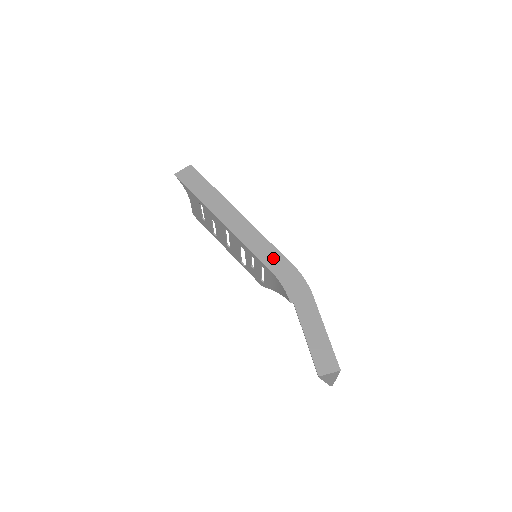
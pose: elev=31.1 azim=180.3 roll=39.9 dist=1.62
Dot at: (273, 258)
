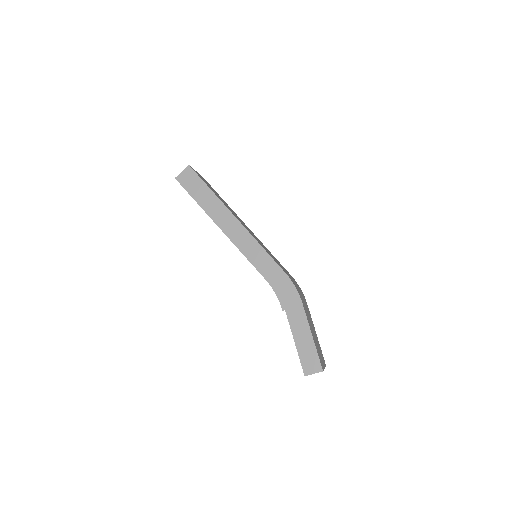
Dot at: (267, 266)
